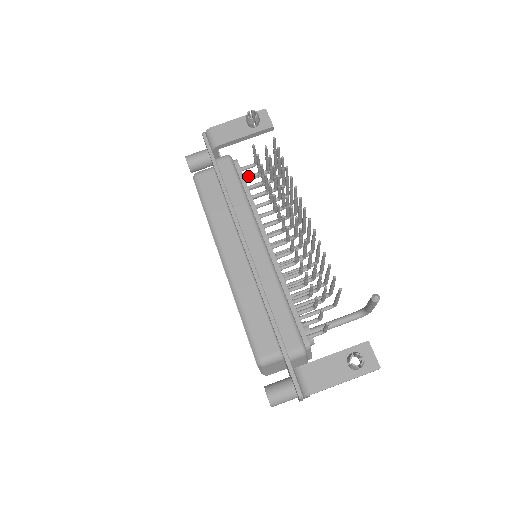
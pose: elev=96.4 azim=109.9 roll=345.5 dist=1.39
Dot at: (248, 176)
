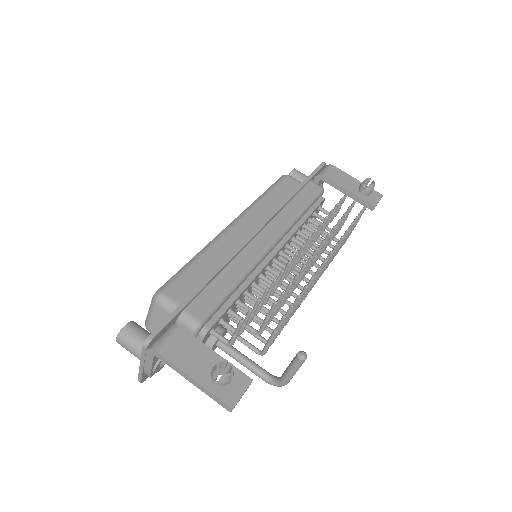
Dot at: occluded
